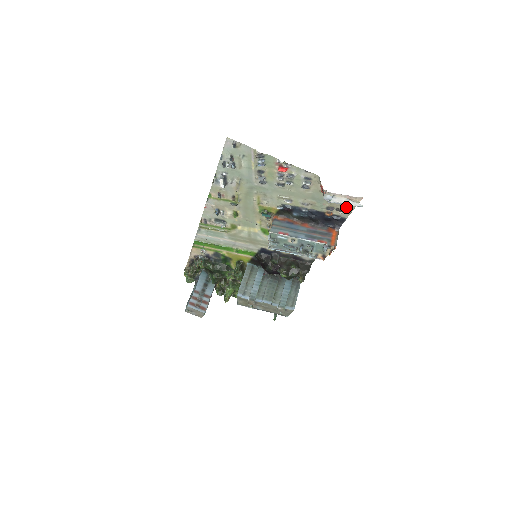
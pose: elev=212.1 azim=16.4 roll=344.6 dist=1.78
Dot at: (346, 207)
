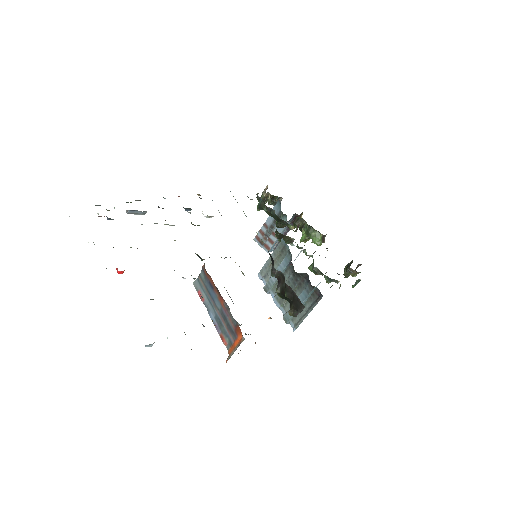
Dot at: occluded
